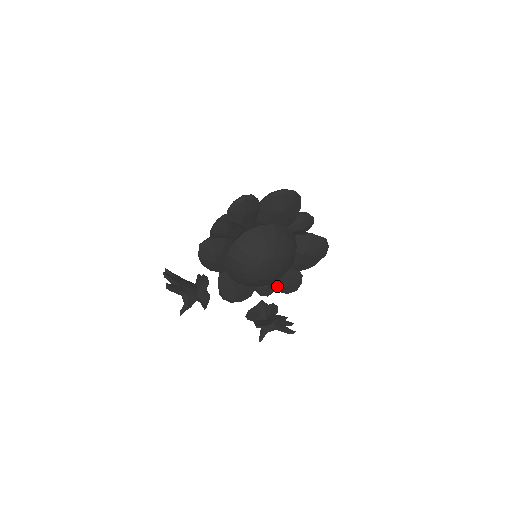
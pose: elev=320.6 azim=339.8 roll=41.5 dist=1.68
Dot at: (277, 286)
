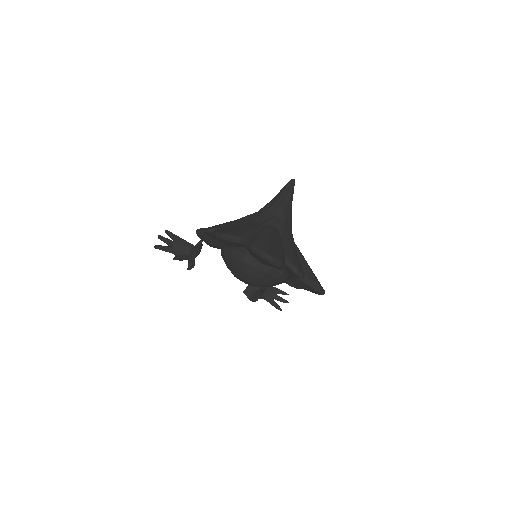
Dot at: occluded
